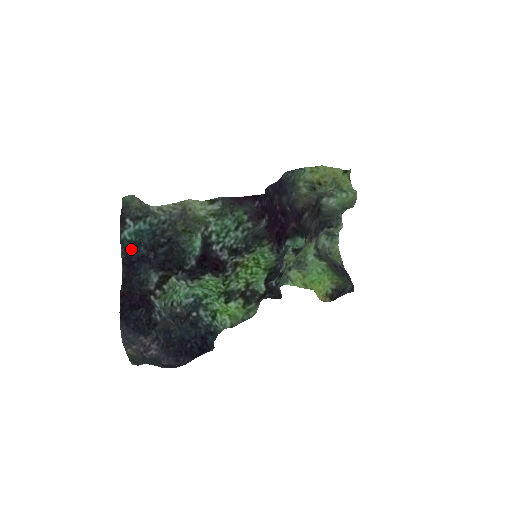
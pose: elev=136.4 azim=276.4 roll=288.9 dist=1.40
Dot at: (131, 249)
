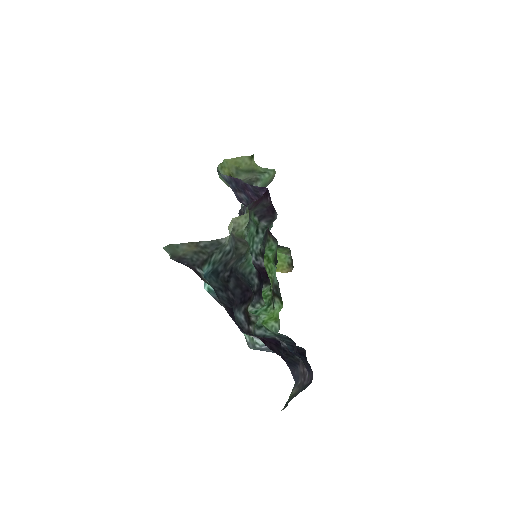
Dot at: (216, 299)
